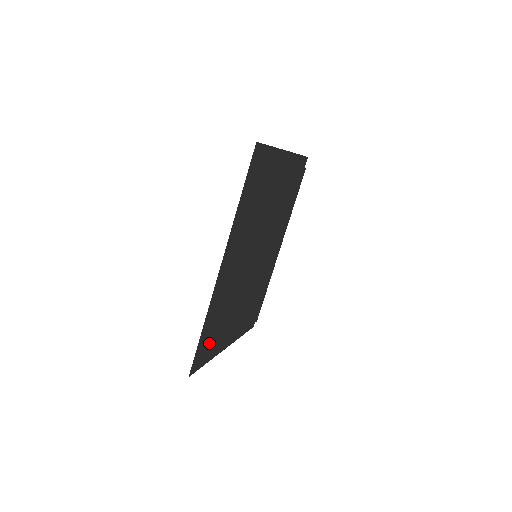
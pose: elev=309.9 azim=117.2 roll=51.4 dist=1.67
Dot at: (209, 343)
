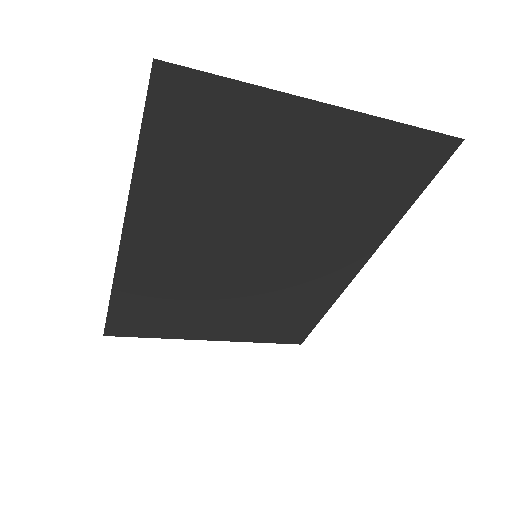
Dot at: (138, 318)
